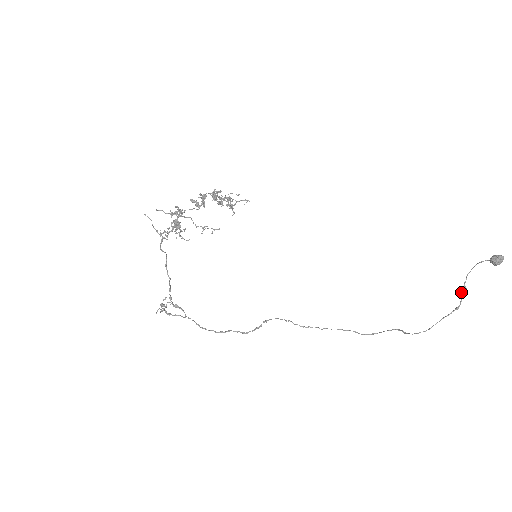
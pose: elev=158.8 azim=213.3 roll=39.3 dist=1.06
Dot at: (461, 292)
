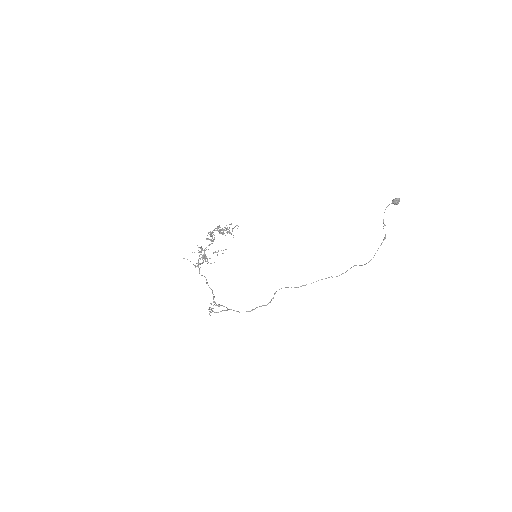
Dot at: (383, 228)
